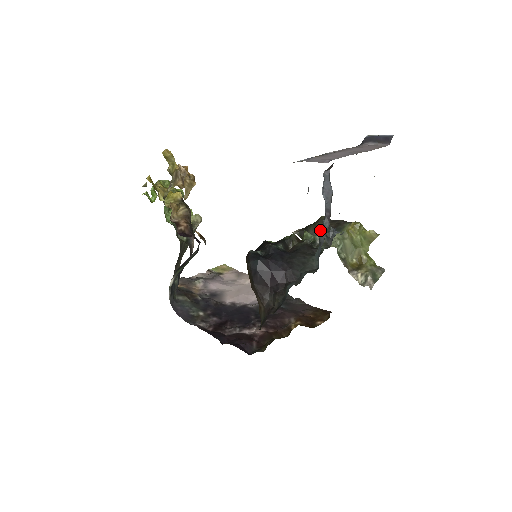
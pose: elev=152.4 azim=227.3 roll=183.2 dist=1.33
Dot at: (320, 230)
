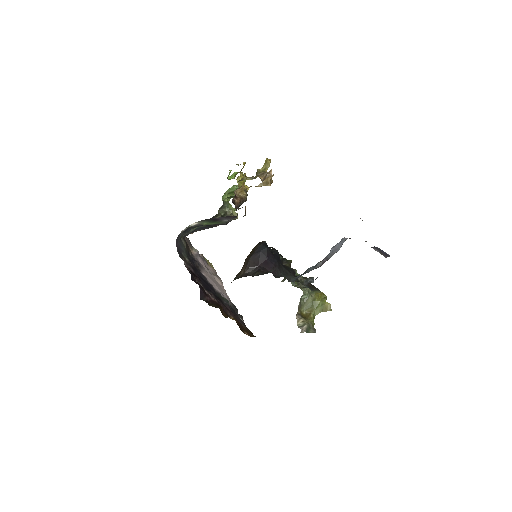
Dot at: occluded
